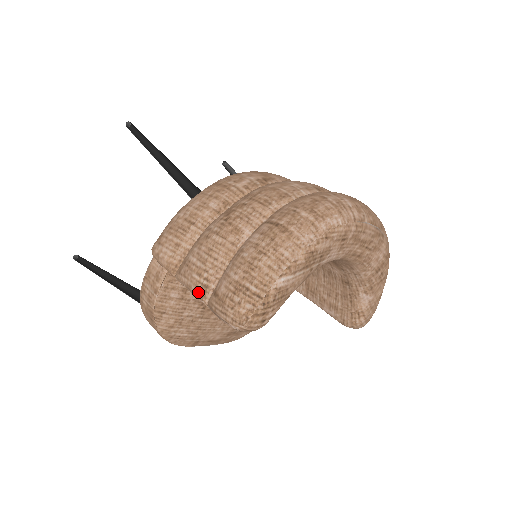
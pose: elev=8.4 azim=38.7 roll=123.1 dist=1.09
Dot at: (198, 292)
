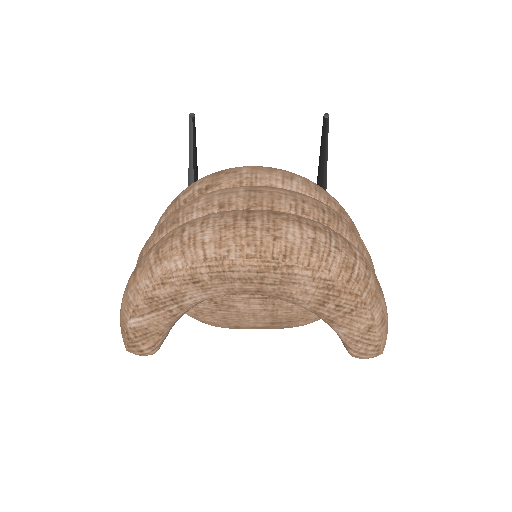
Dot at: occluded
